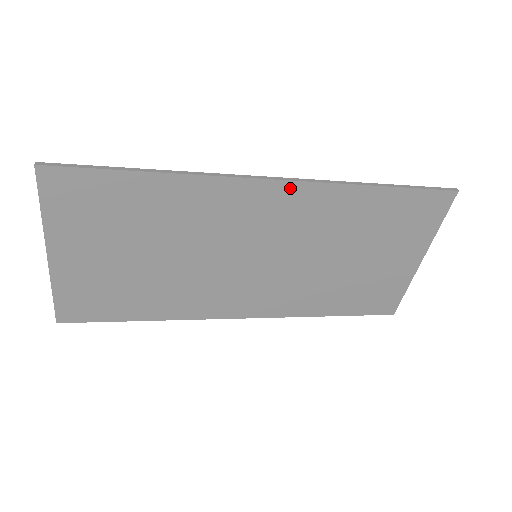
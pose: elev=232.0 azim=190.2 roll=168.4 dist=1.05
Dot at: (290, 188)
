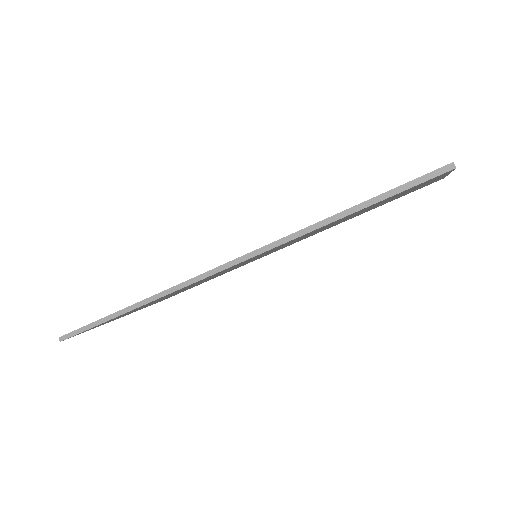
Dot at: occluded
